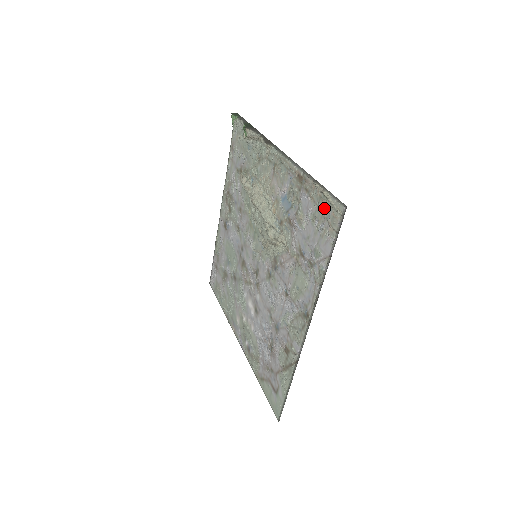
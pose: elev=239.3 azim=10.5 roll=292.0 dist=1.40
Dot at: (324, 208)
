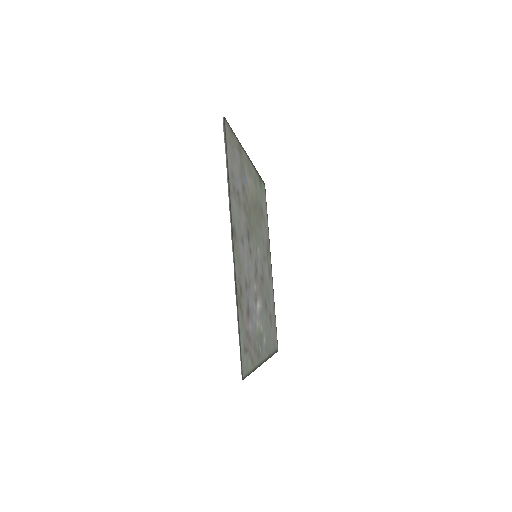
Dot at: occluded
